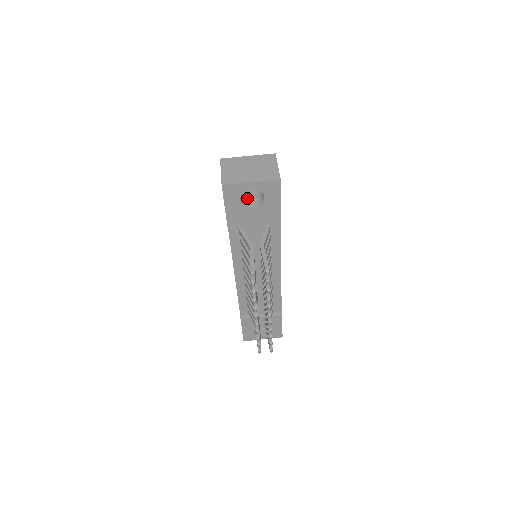
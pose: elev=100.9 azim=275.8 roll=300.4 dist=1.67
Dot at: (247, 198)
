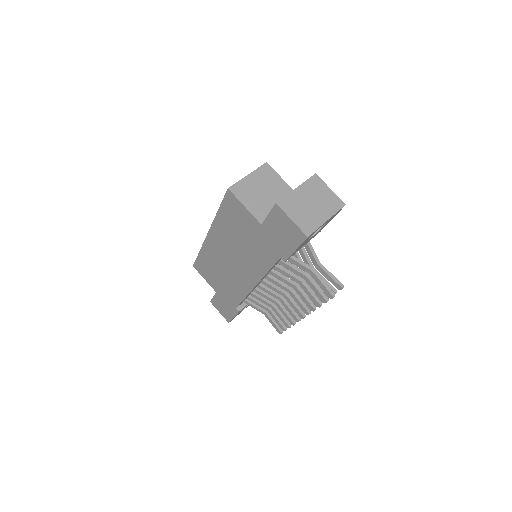
Dot at: occluded
